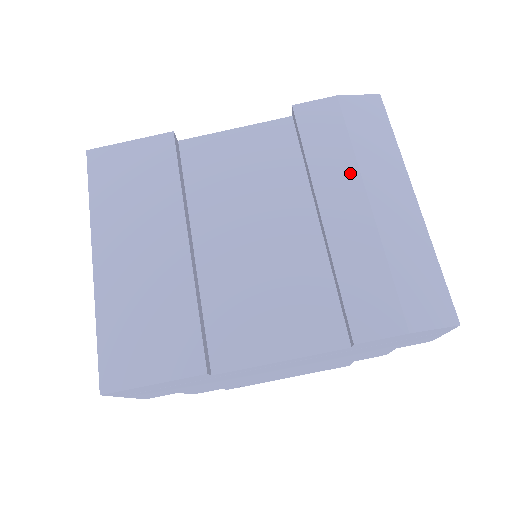
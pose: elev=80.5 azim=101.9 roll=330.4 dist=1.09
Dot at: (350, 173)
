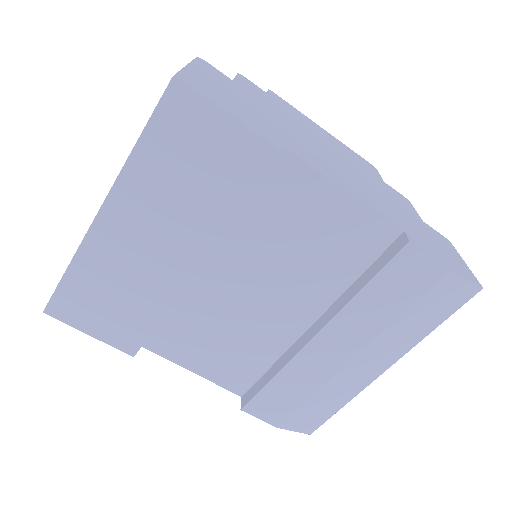
Dot at: (369, 333)
